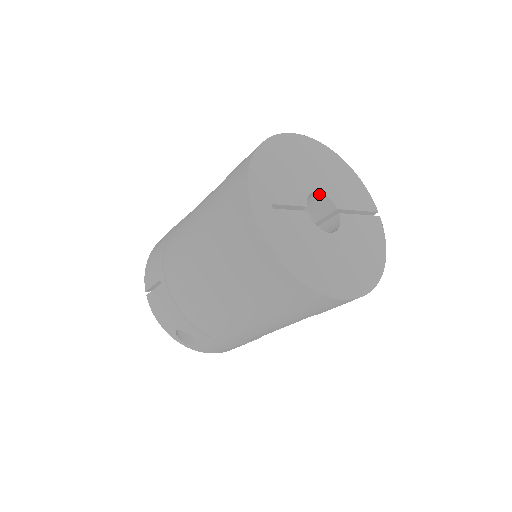
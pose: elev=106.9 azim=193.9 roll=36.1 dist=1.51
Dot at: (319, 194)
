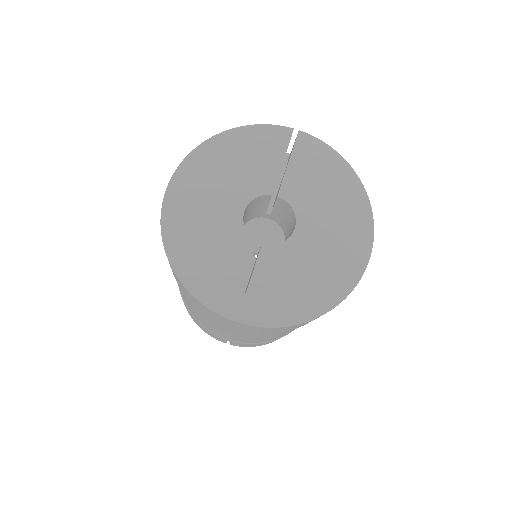
Dot at: (246, 207)
